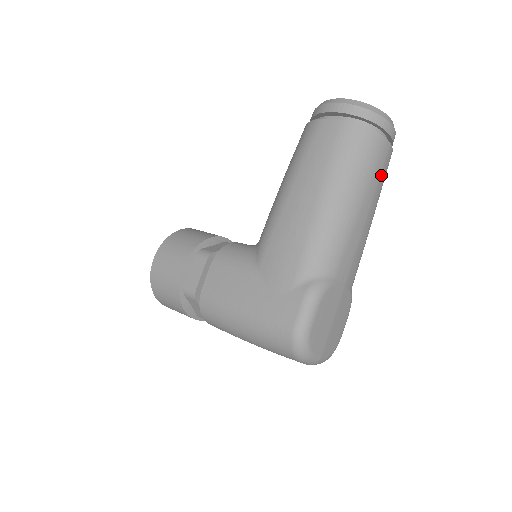
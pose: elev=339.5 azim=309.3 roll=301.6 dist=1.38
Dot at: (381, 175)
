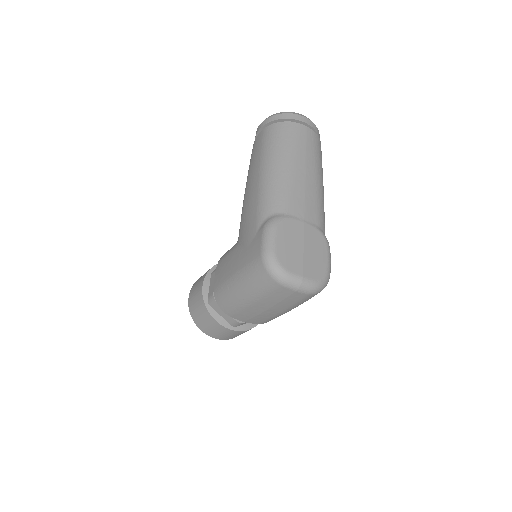
Dot at: (307, 146)
